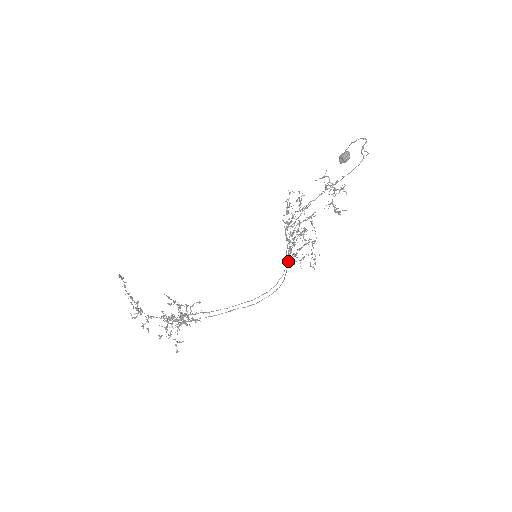
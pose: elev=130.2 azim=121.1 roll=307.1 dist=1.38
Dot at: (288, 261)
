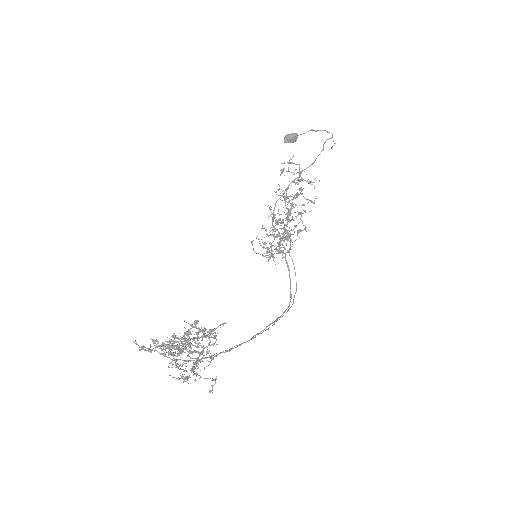
Dot at: (287, 262)
